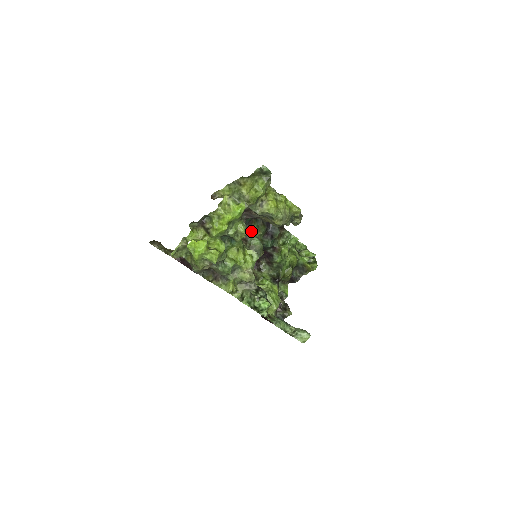
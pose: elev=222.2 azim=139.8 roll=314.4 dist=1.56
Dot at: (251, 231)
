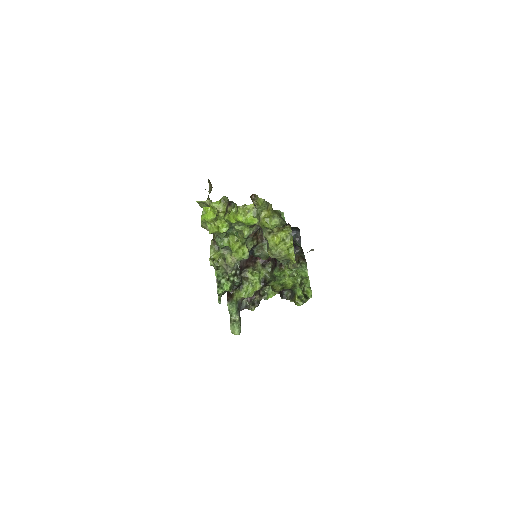
Dot at: occluded
